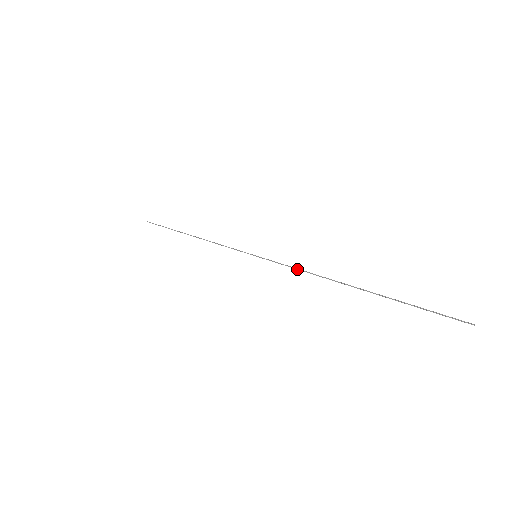
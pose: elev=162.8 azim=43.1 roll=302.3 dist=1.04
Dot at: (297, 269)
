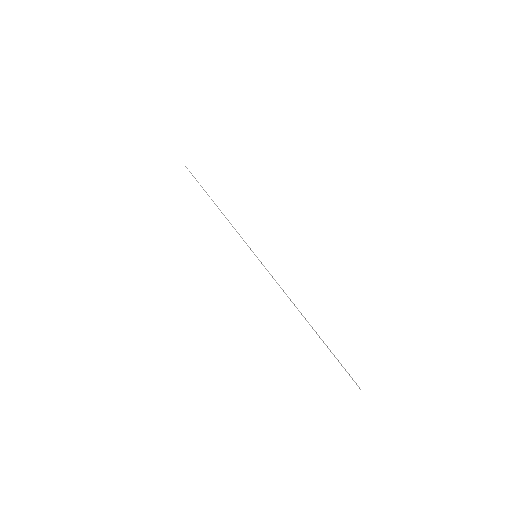
Dot at: (279, 285)
